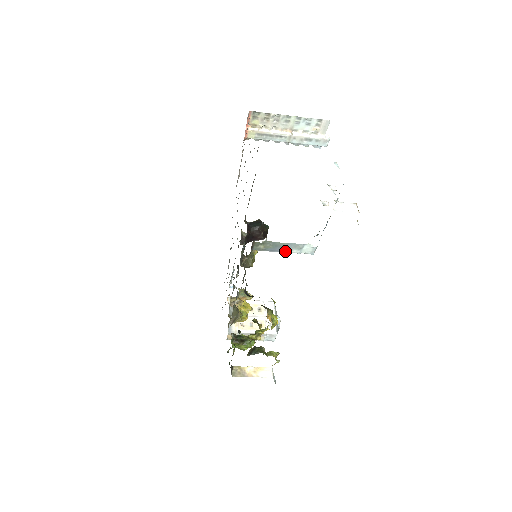
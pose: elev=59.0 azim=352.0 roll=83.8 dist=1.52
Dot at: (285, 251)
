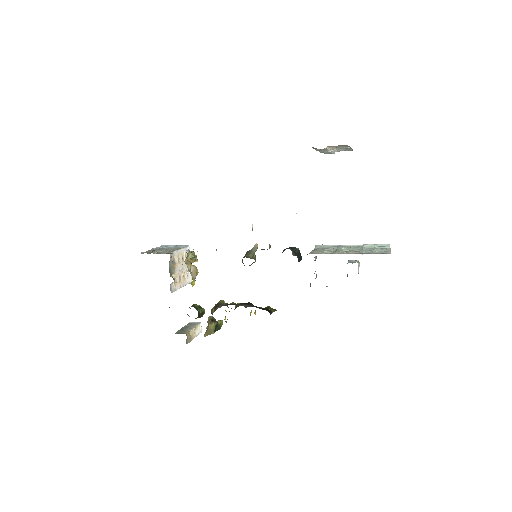
Dot at: occluded
